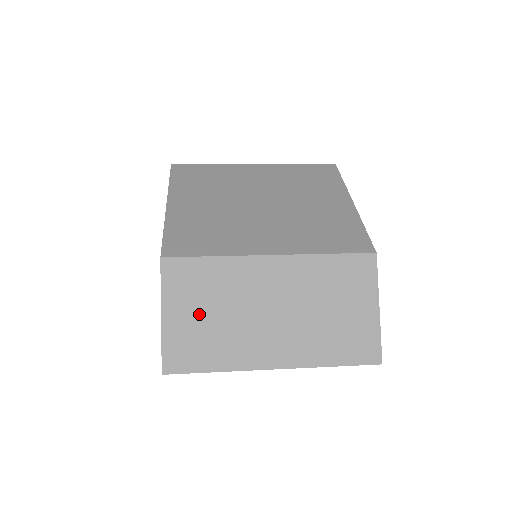
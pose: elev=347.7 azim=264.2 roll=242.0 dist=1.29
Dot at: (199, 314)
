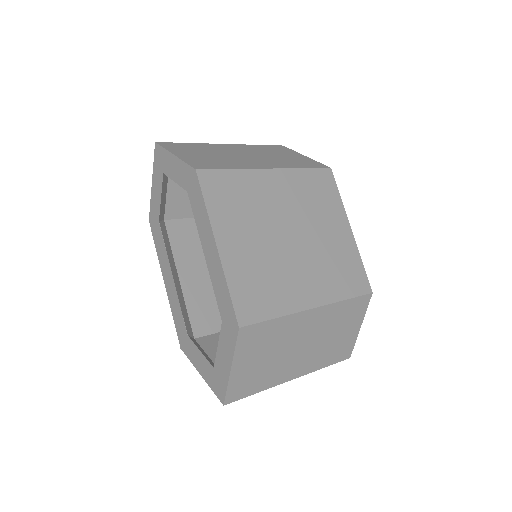
Dot at: (257, 360)
